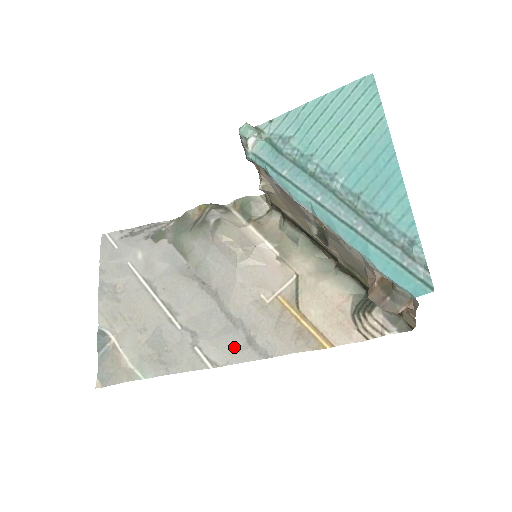
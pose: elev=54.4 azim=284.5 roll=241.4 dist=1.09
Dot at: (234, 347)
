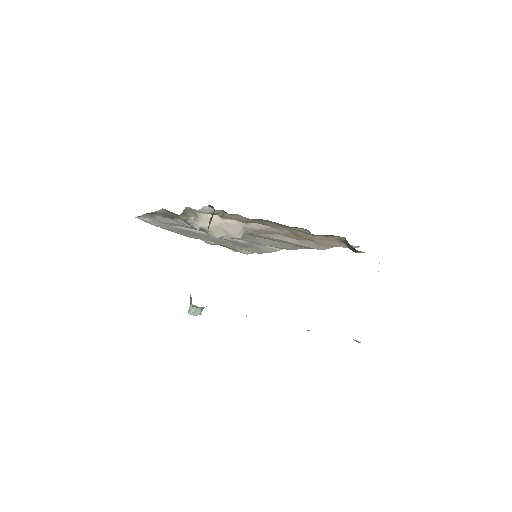
Dot at: (285, 246)
